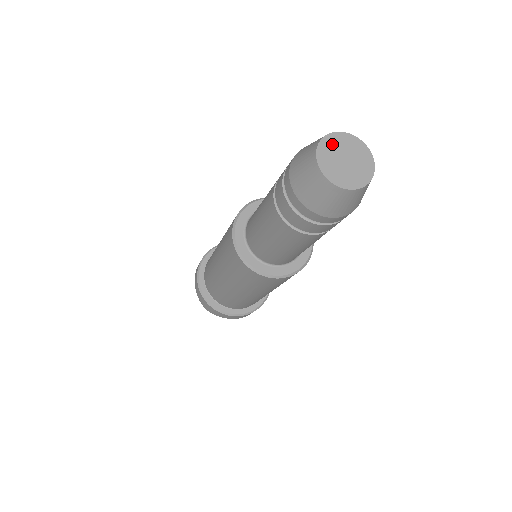
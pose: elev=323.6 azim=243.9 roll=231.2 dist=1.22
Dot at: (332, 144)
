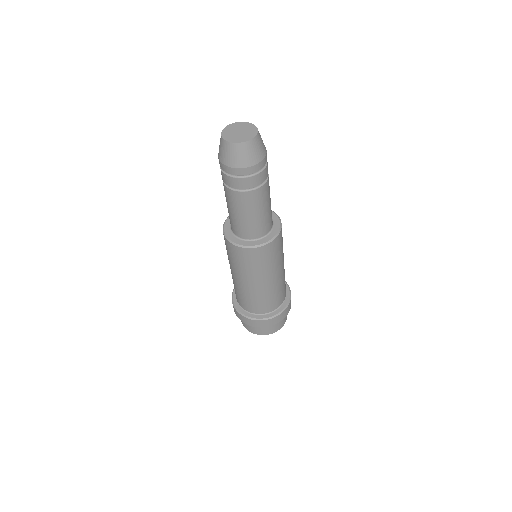
Dot at: (237, 126)
